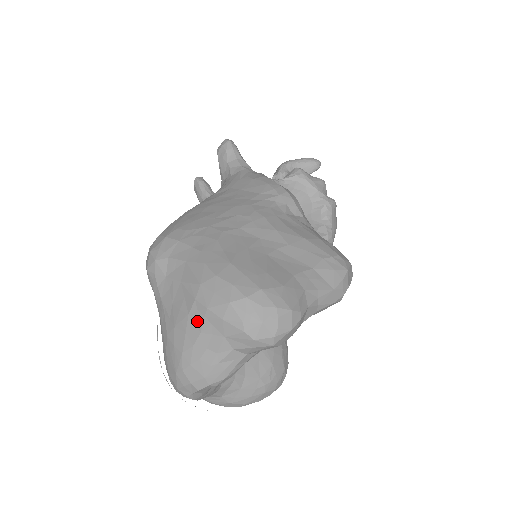
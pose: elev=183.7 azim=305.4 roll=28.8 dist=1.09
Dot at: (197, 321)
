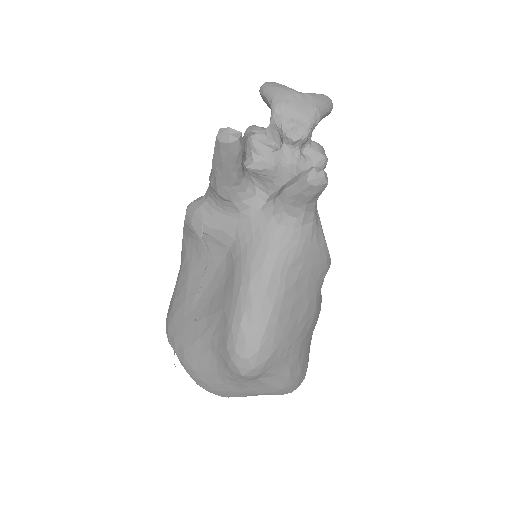
Dot at: occluded
